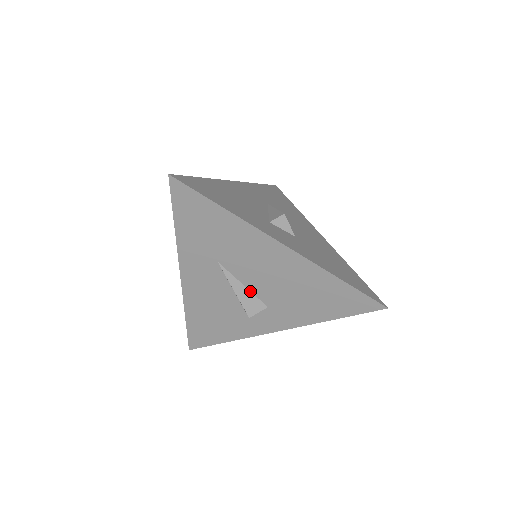
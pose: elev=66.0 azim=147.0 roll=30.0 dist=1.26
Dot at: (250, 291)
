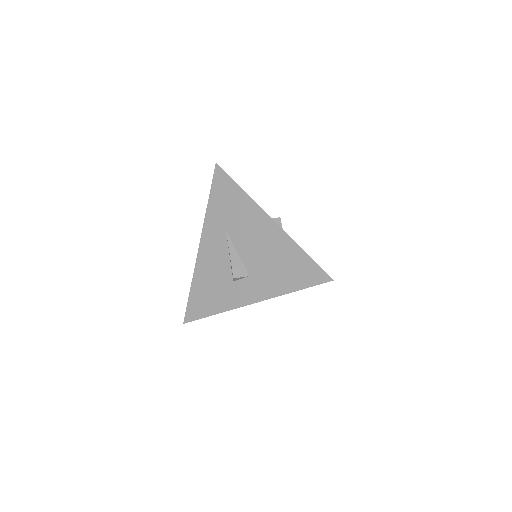
Dot at: (241, 259)
